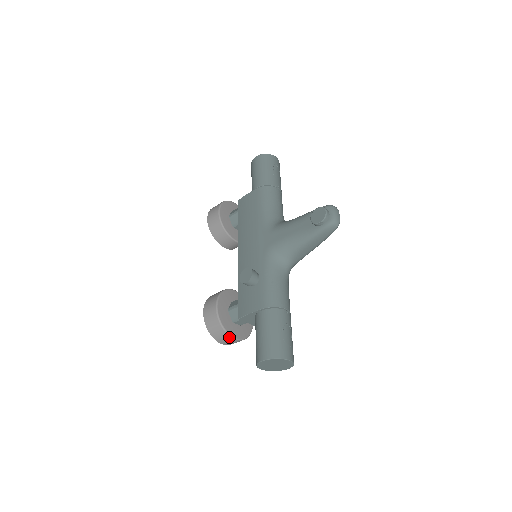
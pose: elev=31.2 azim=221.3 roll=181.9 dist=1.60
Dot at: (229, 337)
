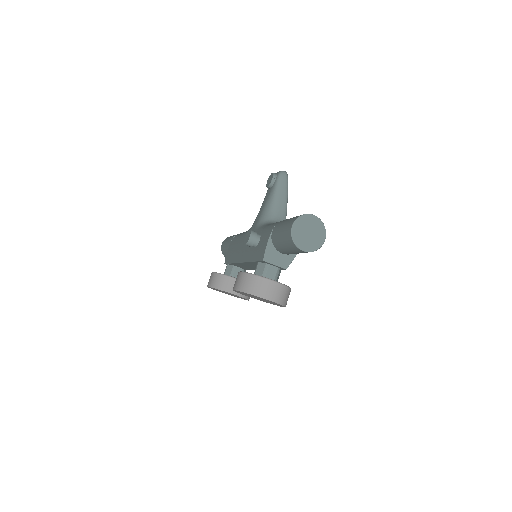
Dot at: (267, 281)
